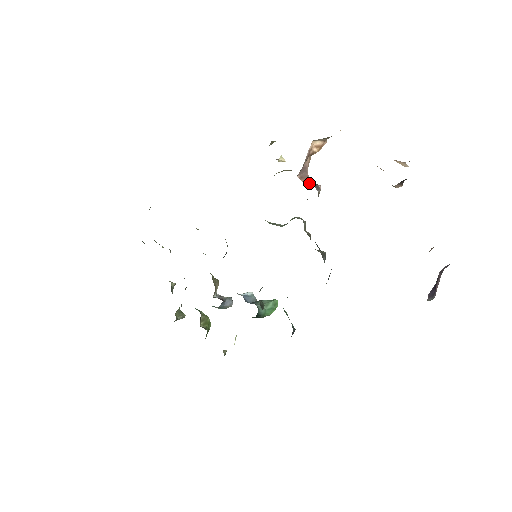
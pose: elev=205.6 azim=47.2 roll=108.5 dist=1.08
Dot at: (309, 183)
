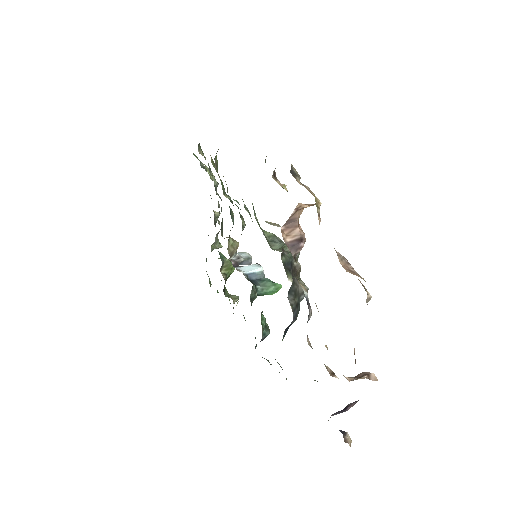
Dot at: (293, 236)
